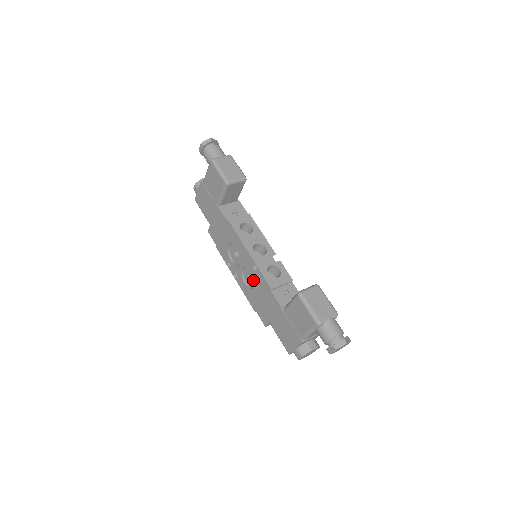
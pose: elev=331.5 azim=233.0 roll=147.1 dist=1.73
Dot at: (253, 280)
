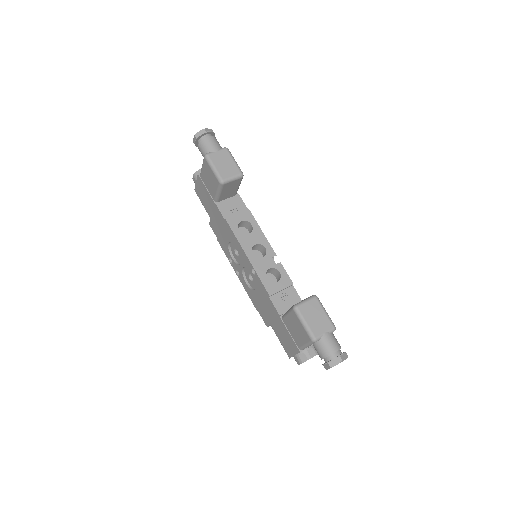
Dot at: (253, 281)
